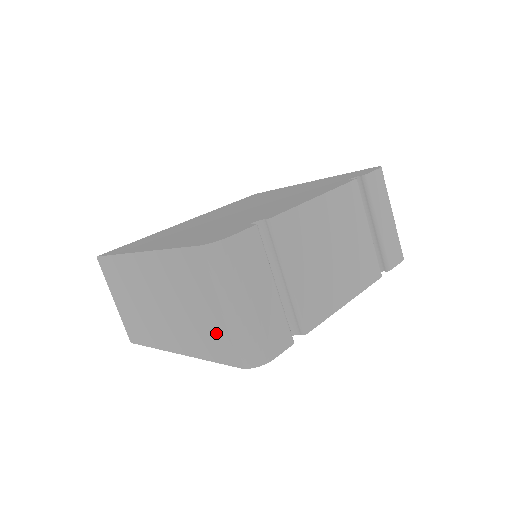
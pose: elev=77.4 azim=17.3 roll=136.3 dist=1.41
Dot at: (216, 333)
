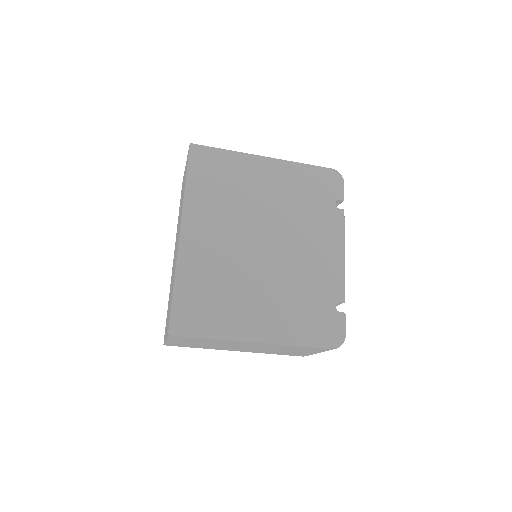
Dot at: occluded
